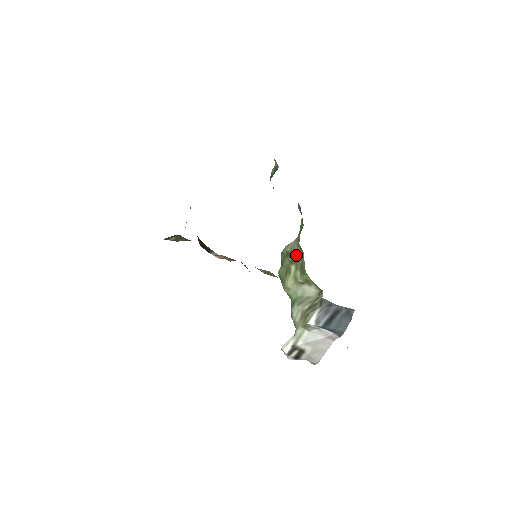
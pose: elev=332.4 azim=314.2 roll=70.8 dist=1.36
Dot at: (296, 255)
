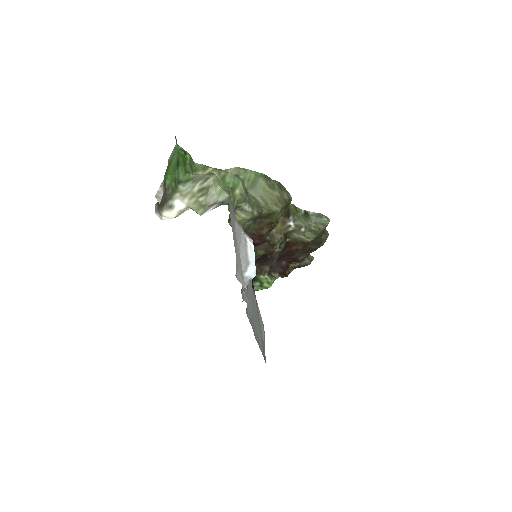
Dot at: (226, 172)
